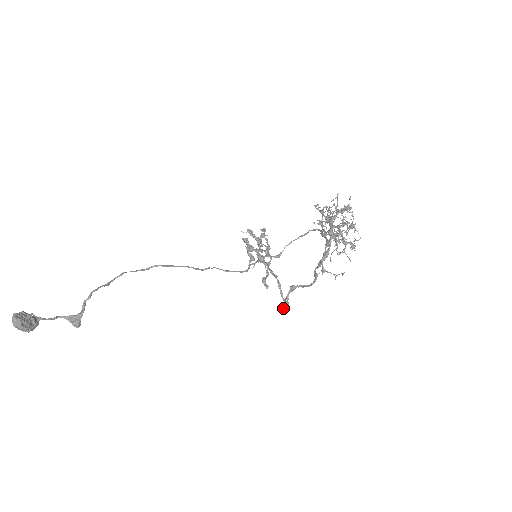
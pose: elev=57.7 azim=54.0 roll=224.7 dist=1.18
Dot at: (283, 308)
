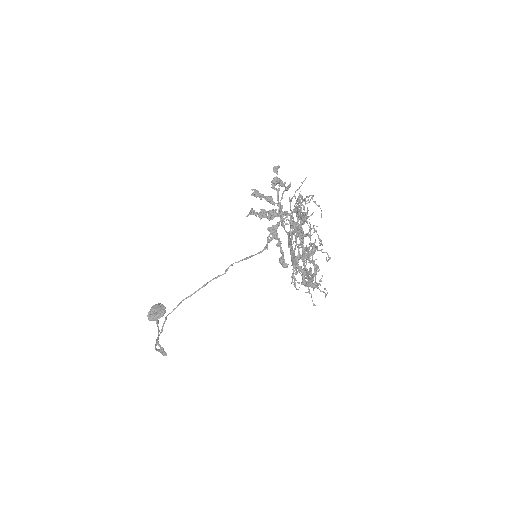
Dot at: occluded
